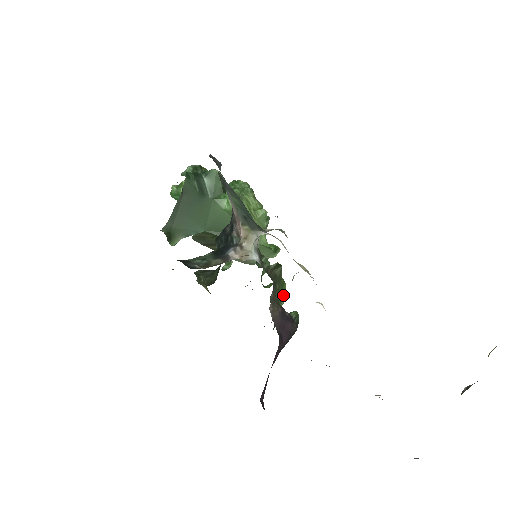
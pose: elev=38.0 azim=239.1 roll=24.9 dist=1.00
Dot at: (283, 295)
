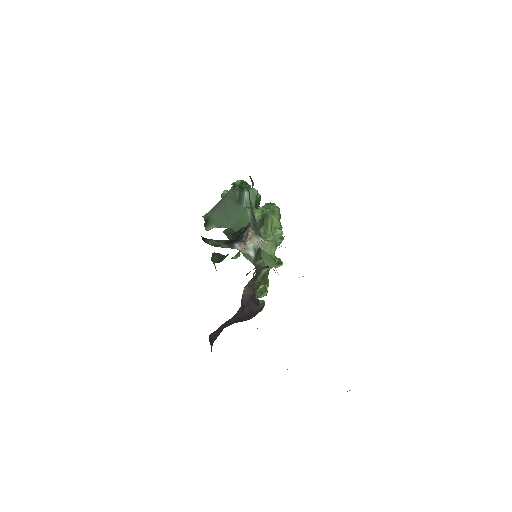
Dot at: (264, 290)
